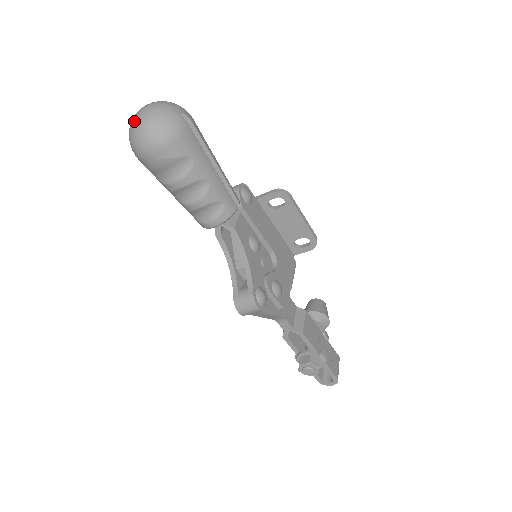
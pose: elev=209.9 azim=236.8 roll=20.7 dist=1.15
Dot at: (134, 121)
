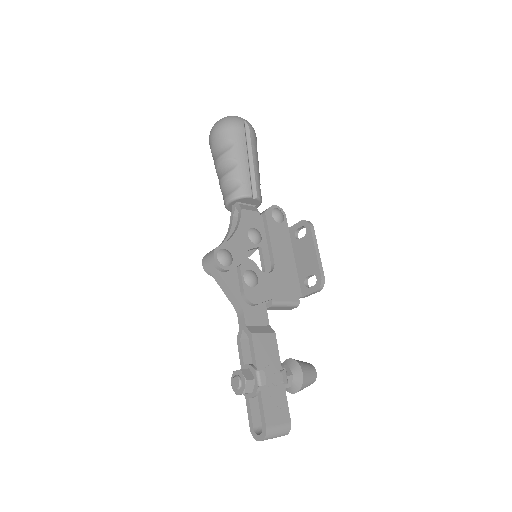
Dot at: occluded
